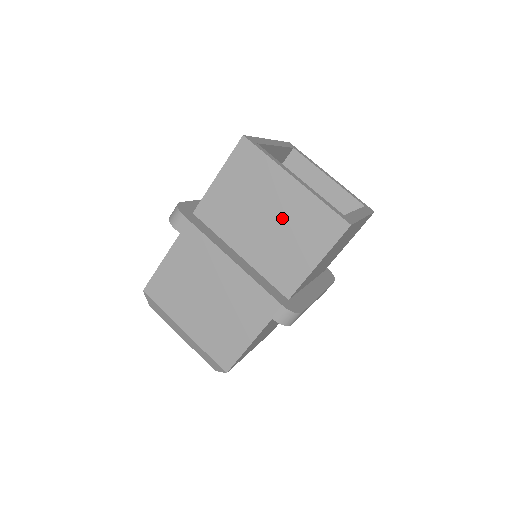
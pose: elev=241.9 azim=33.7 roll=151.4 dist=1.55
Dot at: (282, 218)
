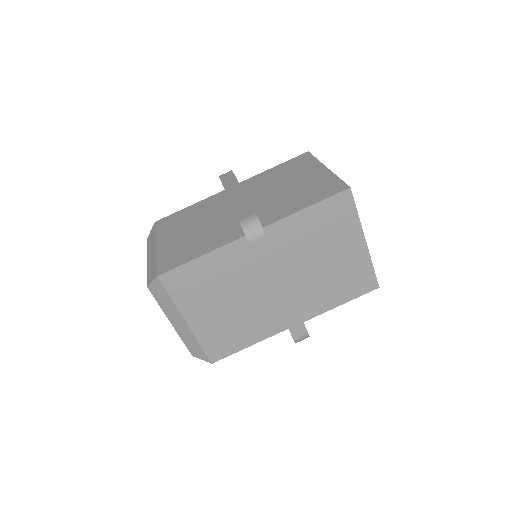
Dot at: (338, 264)
